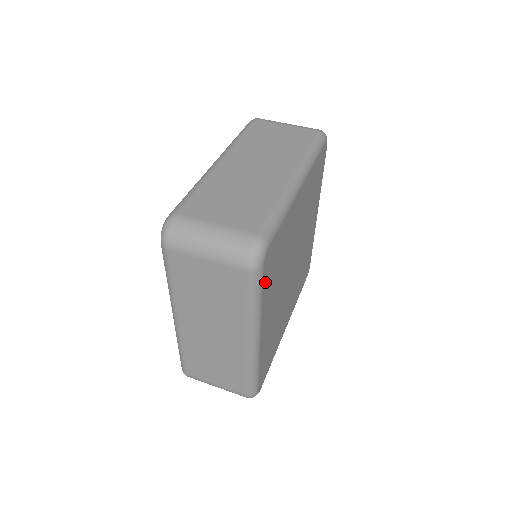
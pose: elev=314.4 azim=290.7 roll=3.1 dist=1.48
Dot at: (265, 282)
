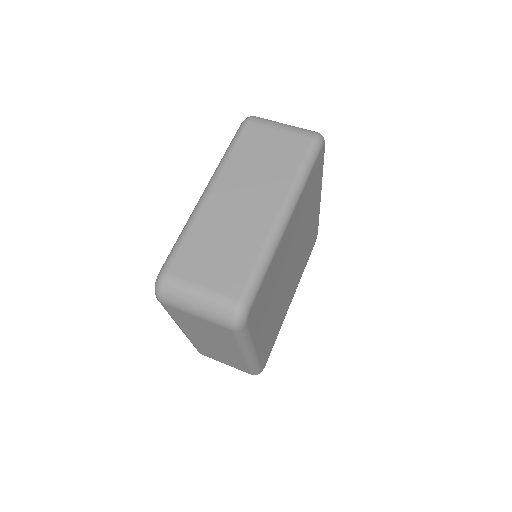
Dot at: (252, 325)
